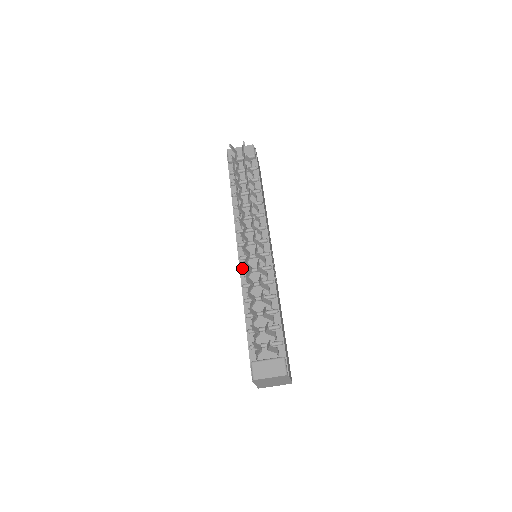
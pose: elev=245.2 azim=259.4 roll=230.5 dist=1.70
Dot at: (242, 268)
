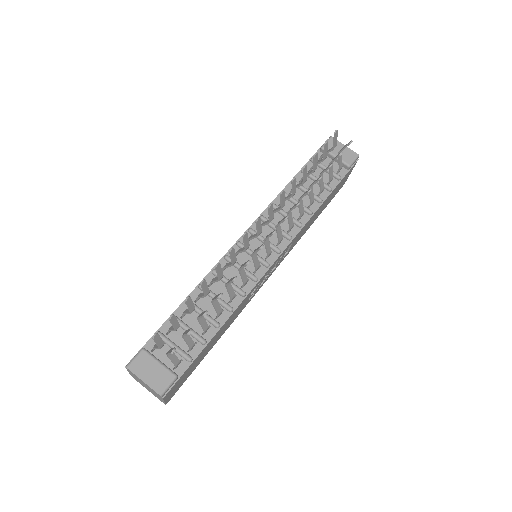
Dot at: occluded
